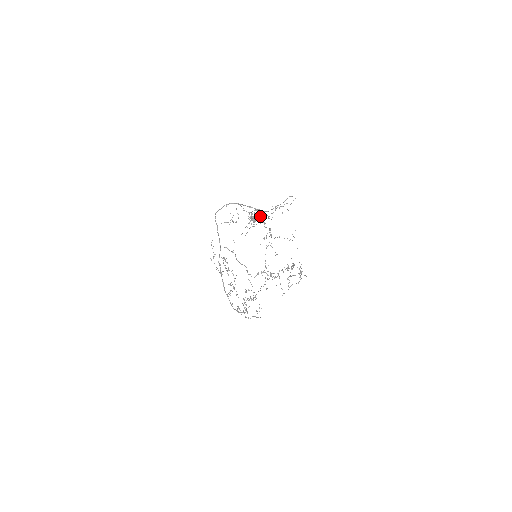
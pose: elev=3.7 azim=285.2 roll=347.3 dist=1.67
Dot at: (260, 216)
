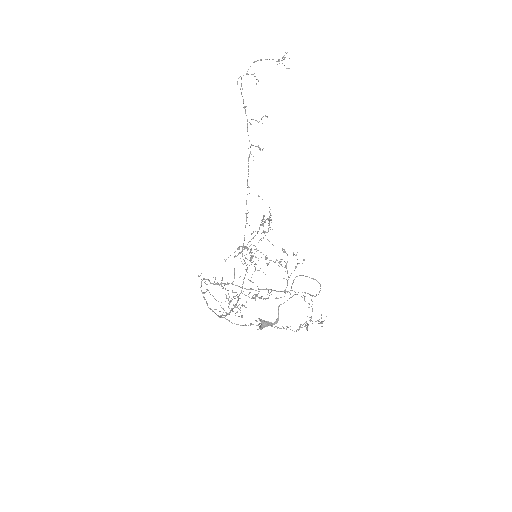
Dot at: occluded
